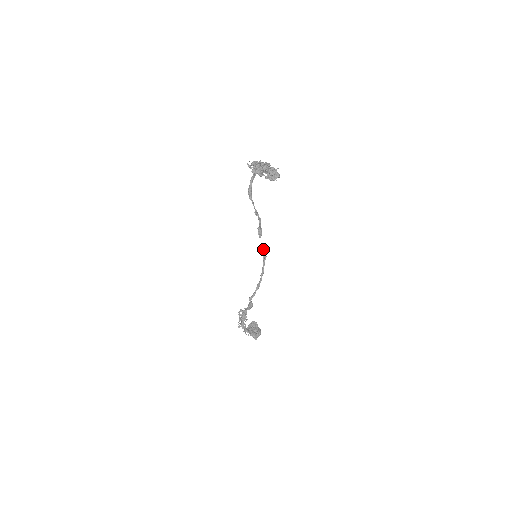
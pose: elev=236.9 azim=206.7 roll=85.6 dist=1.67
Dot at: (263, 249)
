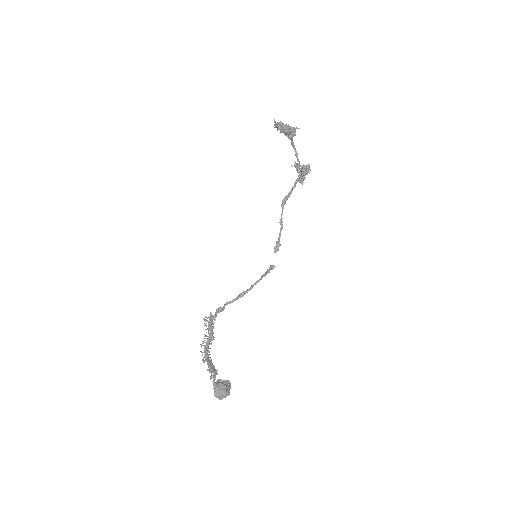
Dot at: (271, 265)
